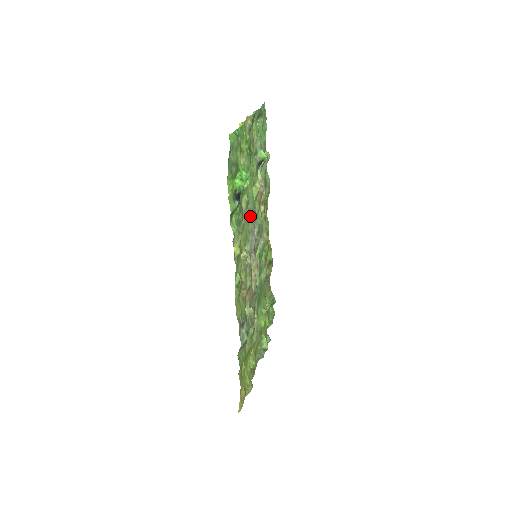
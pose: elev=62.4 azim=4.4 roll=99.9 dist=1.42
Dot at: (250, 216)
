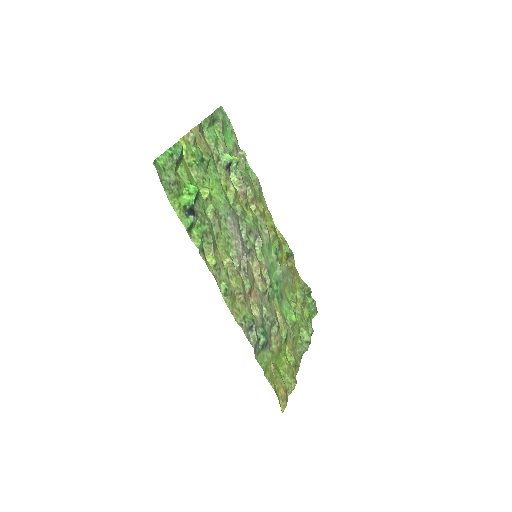
Dot at: (226, 222)
